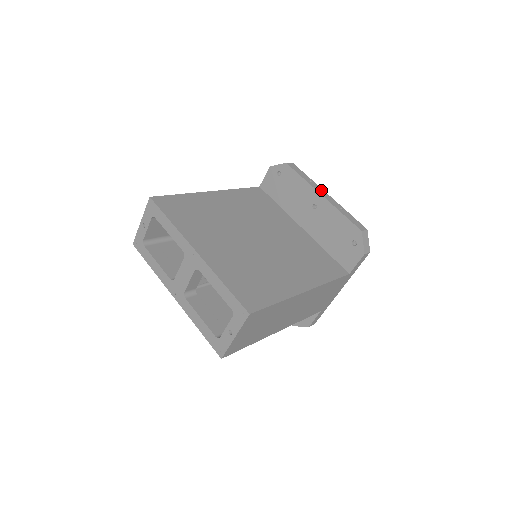
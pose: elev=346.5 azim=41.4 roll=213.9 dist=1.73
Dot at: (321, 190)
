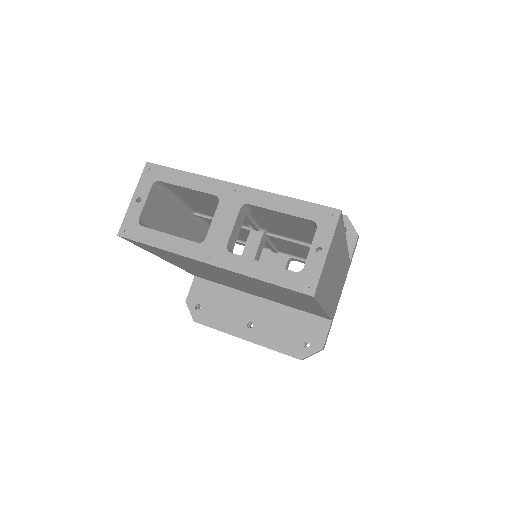
Dot at: occluded
